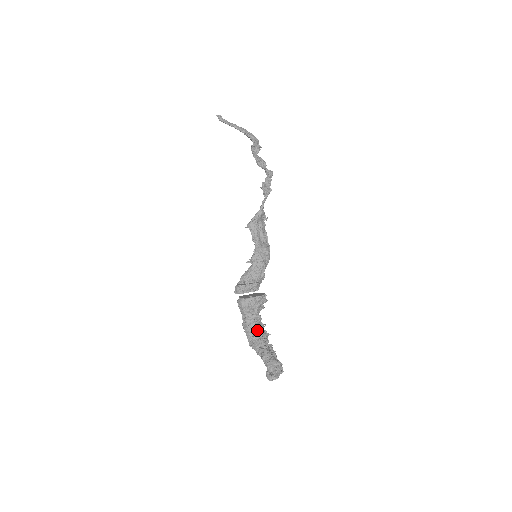
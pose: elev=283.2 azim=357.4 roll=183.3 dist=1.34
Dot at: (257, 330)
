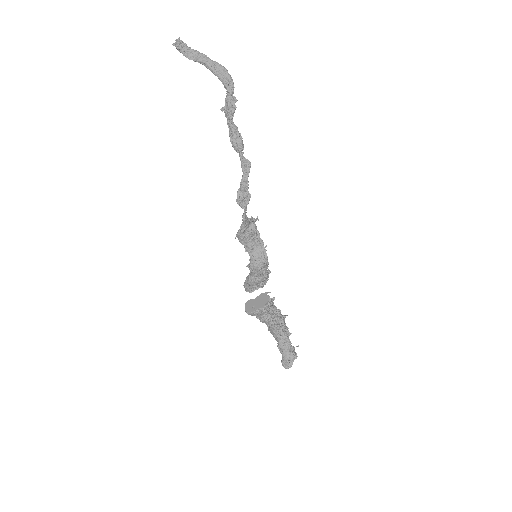
Dot at: (270, 323)
